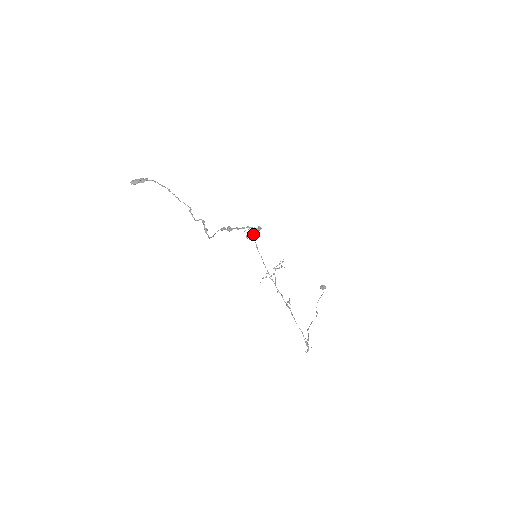
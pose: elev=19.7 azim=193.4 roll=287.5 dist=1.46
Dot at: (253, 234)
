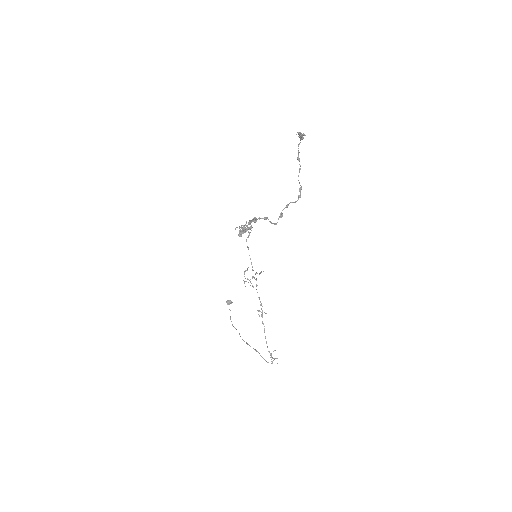
Dot at: (250, 232)
